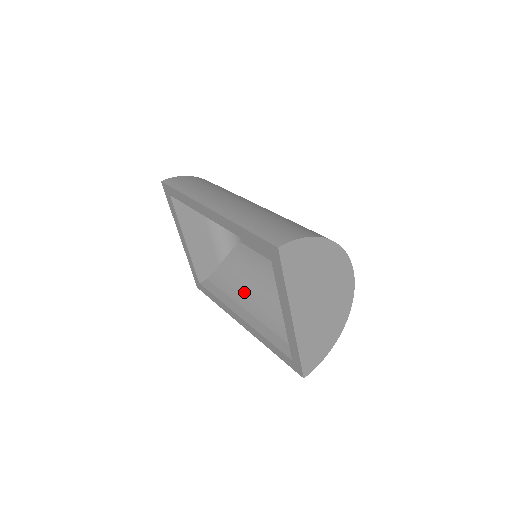
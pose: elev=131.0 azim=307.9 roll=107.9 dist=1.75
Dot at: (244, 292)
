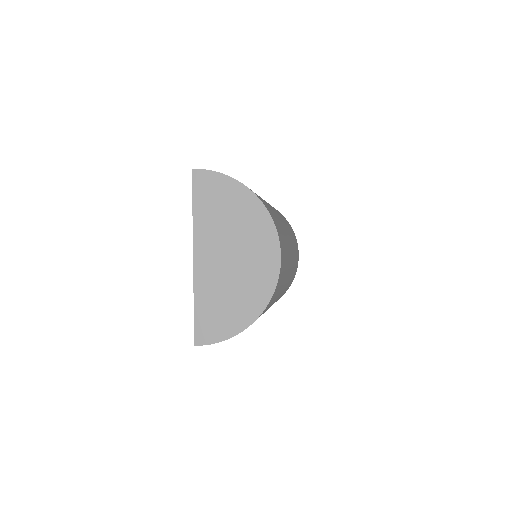
Dot at: occluded
